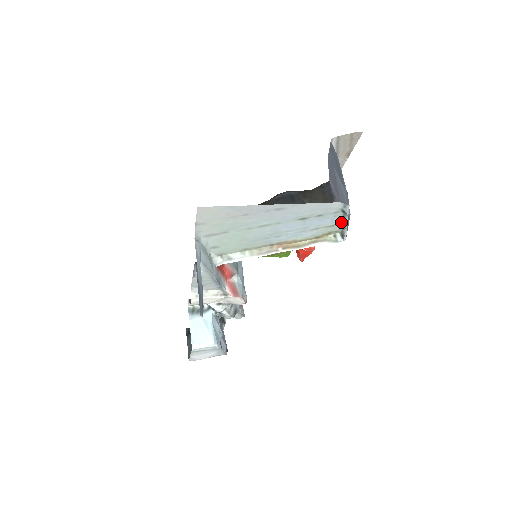
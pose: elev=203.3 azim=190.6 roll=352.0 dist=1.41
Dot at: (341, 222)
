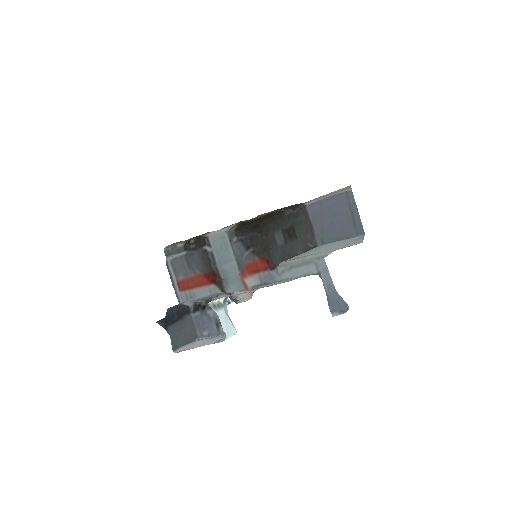
Dot at: occluded
